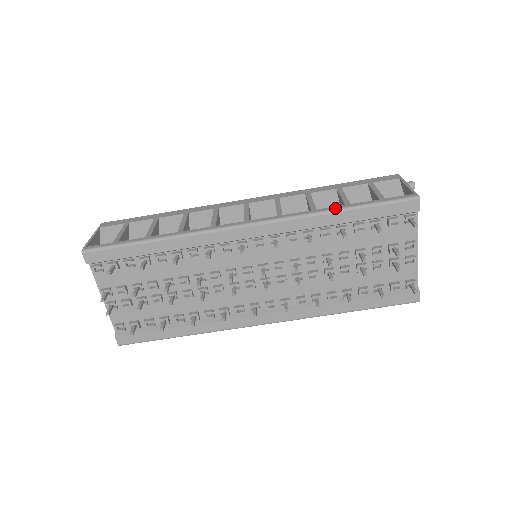
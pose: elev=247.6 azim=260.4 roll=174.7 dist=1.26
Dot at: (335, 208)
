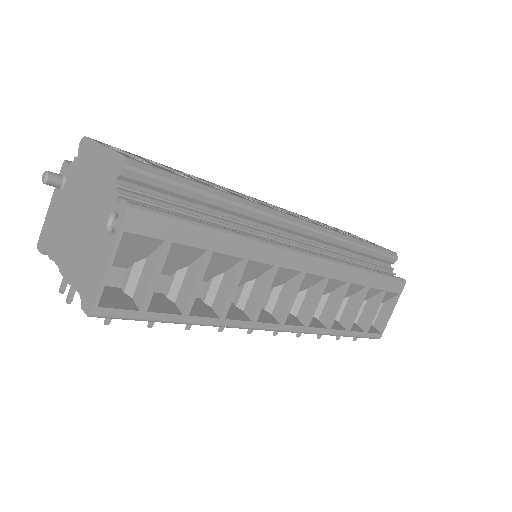
Dot at: (340, 334)
